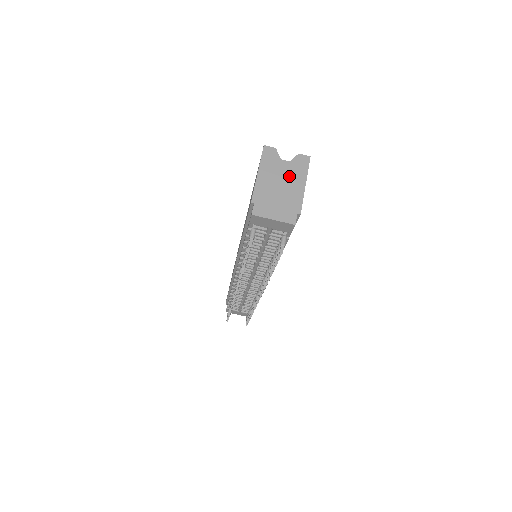
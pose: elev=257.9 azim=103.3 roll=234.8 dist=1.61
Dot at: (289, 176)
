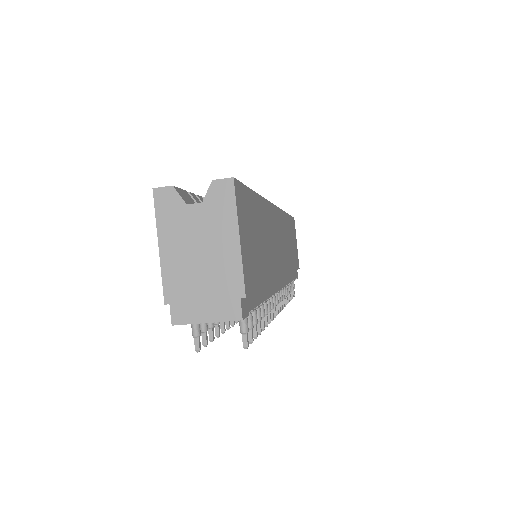
Dot at: (208, 232)
